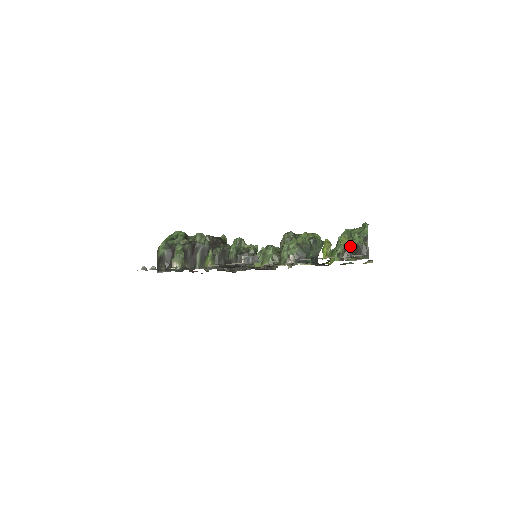
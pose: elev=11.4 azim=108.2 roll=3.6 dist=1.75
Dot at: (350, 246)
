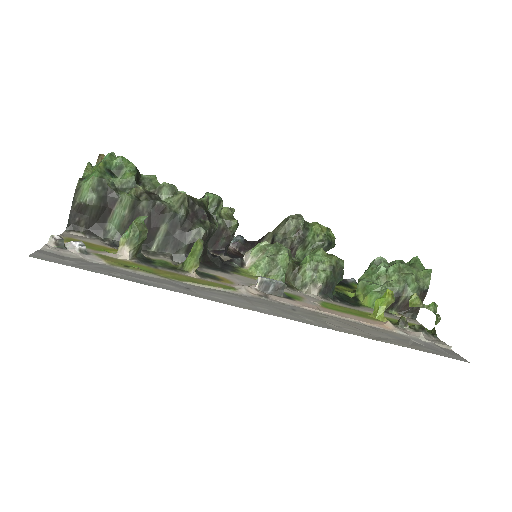
Dot at: (400, 294)
